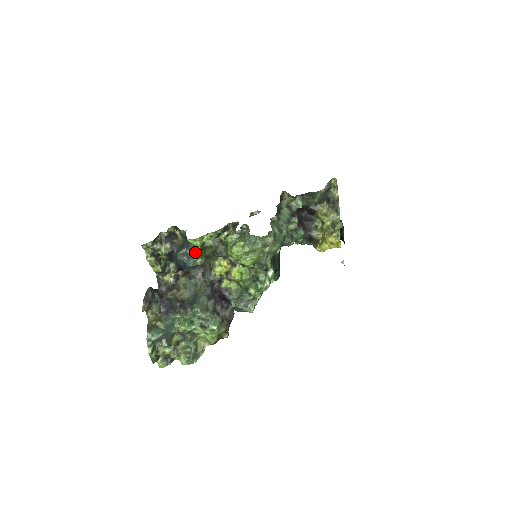
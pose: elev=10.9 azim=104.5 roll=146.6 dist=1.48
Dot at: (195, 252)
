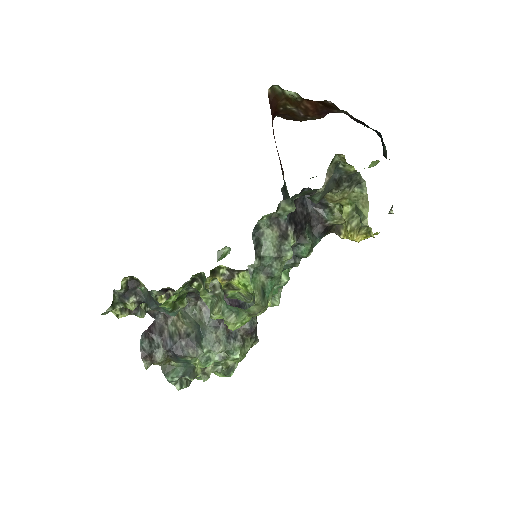
Dot at: (168, 311)
